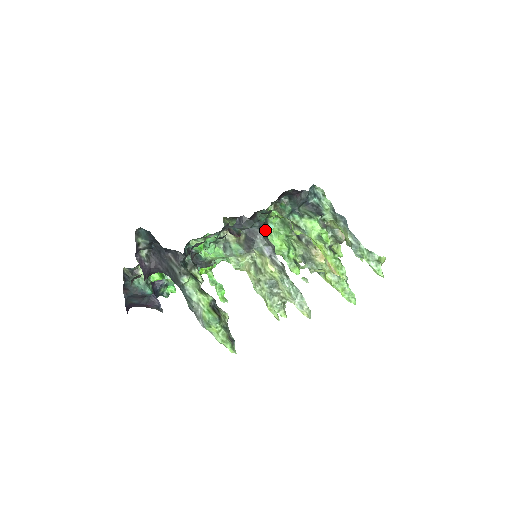
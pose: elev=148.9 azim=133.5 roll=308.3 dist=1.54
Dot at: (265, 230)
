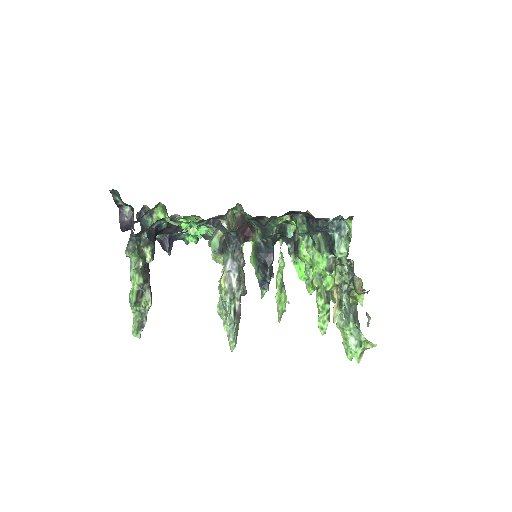
Dot at: (284, 234)
